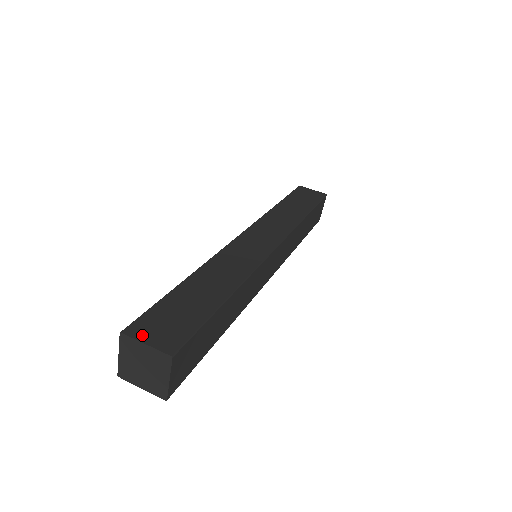
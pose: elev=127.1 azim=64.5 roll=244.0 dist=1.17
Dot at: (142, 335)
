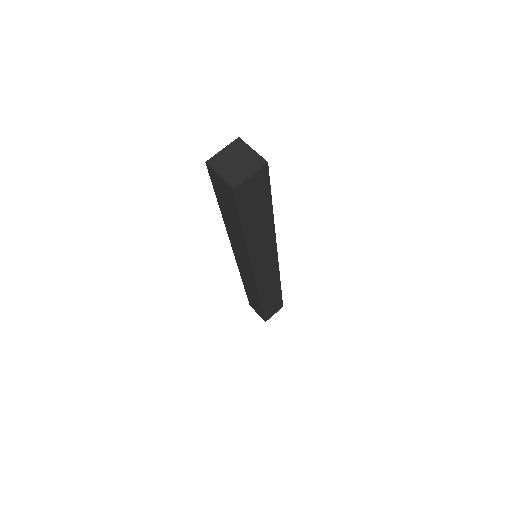
Dot at: (249, 149)
